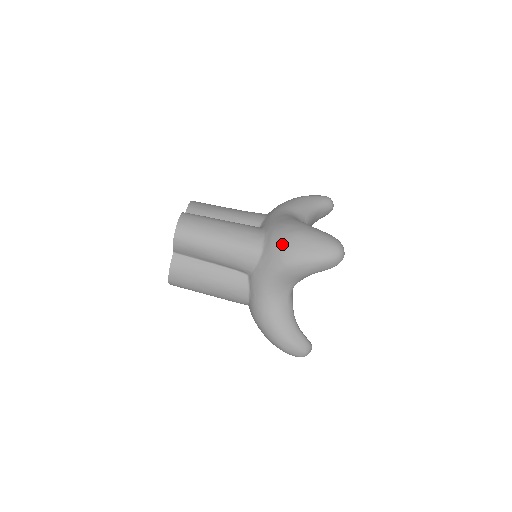
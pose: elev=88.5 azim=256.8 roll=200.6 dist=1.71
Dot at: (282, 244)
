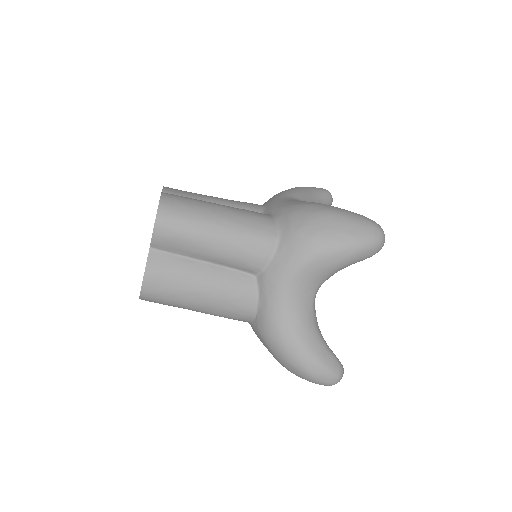
Dot at: (309, 226)
